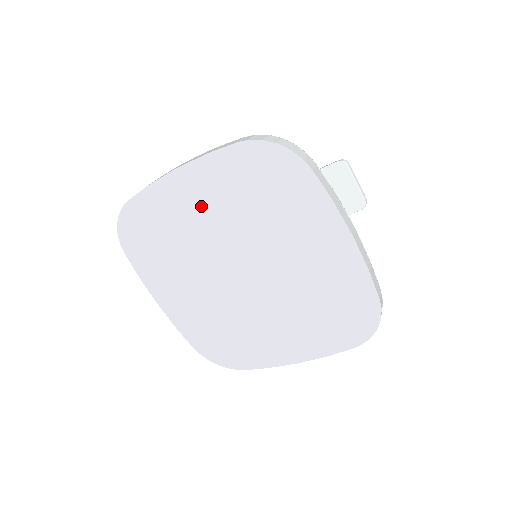
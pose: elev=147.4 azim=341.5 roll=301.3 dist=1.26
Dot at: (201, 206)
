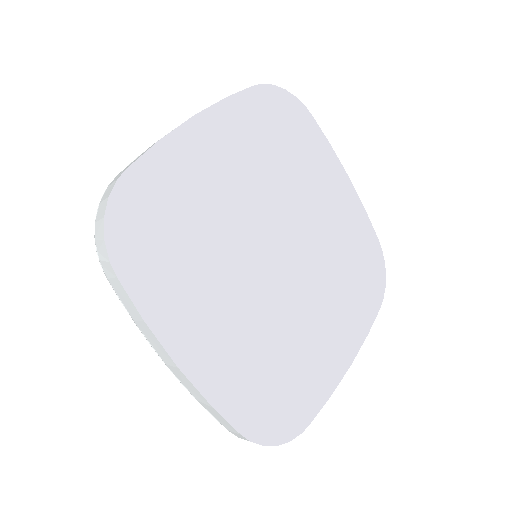
Dot at: (228, 164)
